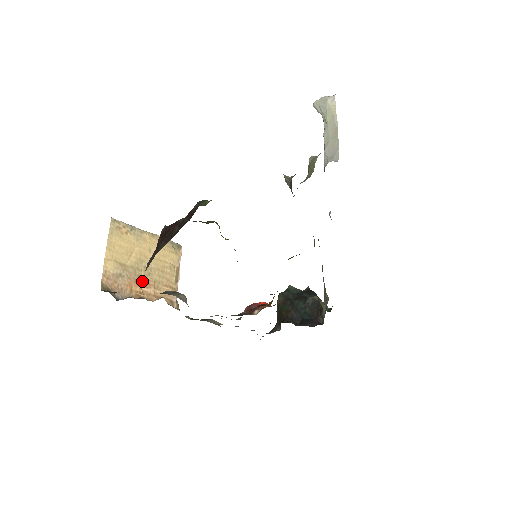
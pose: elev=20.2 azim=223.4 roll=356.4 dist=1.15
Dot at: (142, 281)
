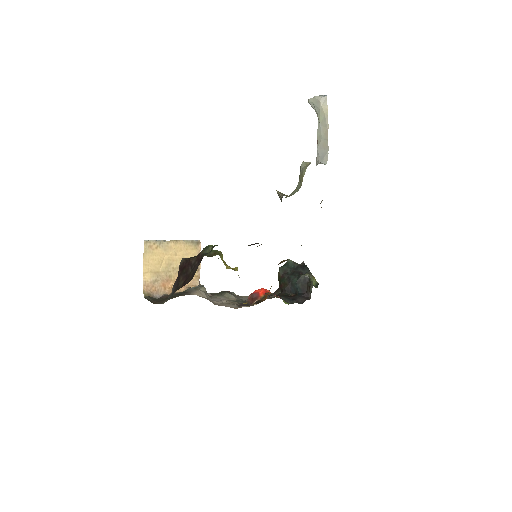
Dot at: (172, 279)
